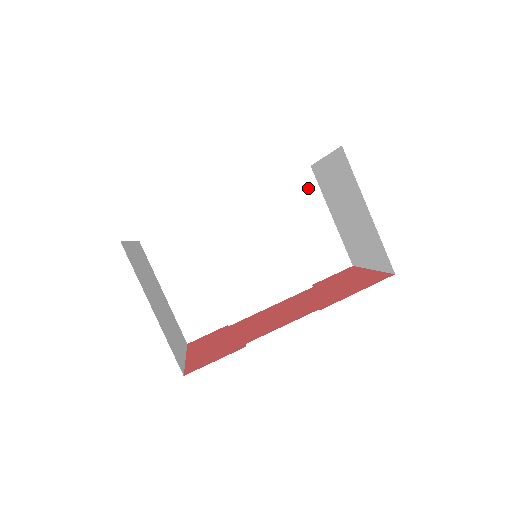
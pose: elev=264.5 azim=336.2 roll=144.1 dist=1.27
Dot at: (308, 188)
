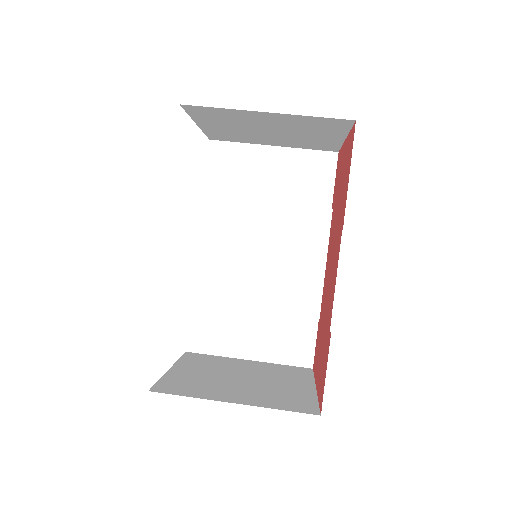
Dot at: (230, 155)
